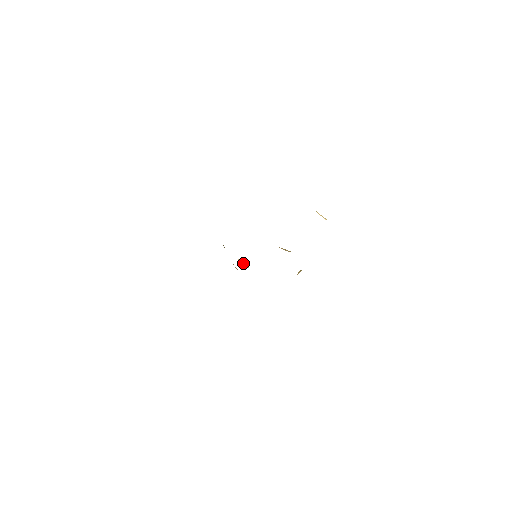
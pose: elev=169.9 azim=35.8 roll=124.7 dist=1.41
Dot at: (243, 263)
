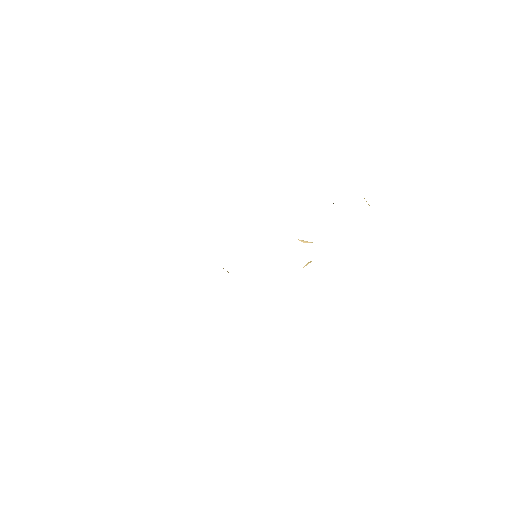
Dot at: occluded
